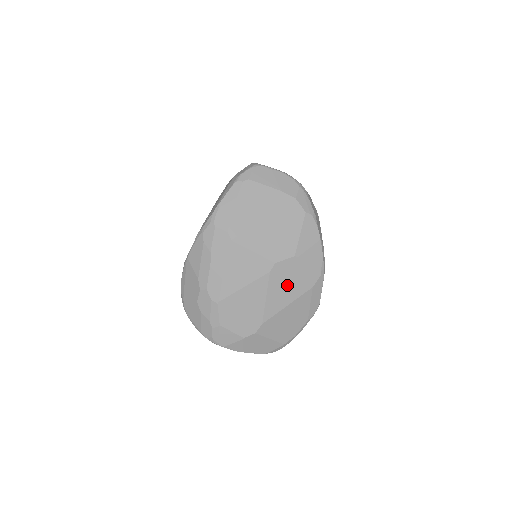
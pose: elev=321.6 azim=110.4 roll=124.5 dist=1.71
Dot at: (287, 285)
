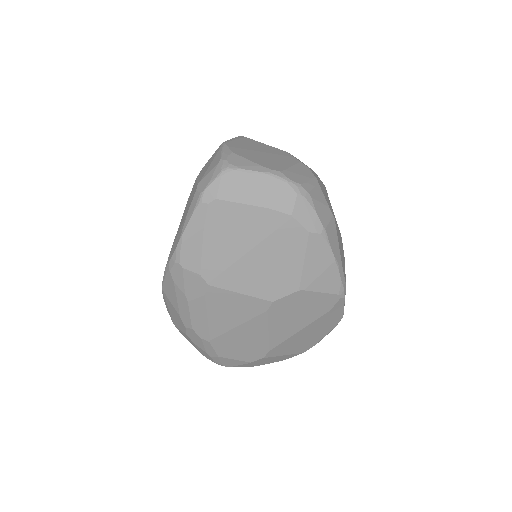
Dot at: (294, 316)
